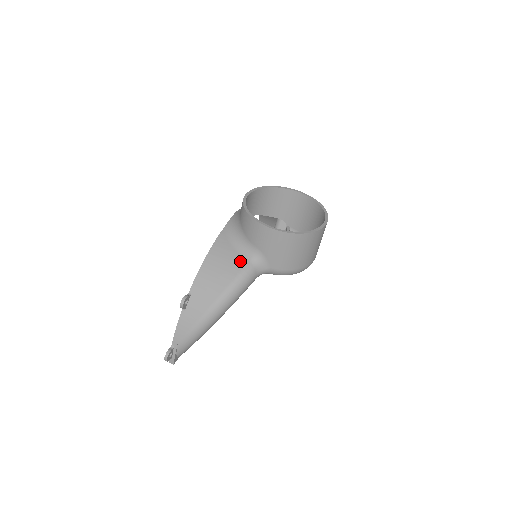
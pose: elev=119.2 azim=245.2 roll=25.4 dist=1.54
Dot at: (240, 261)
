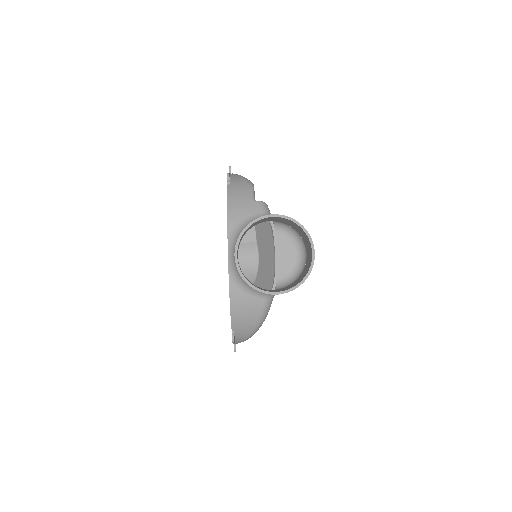
Dot at: (258, 302)
